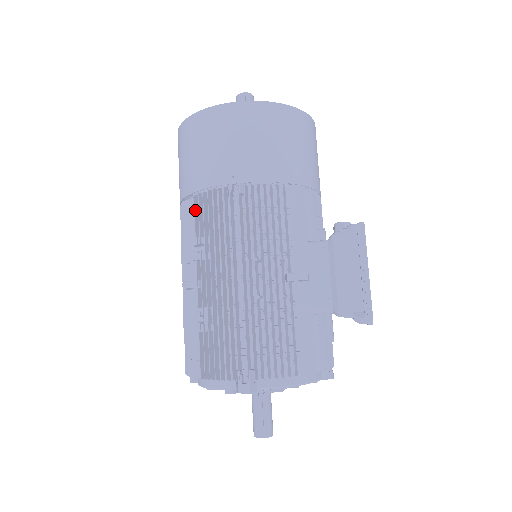
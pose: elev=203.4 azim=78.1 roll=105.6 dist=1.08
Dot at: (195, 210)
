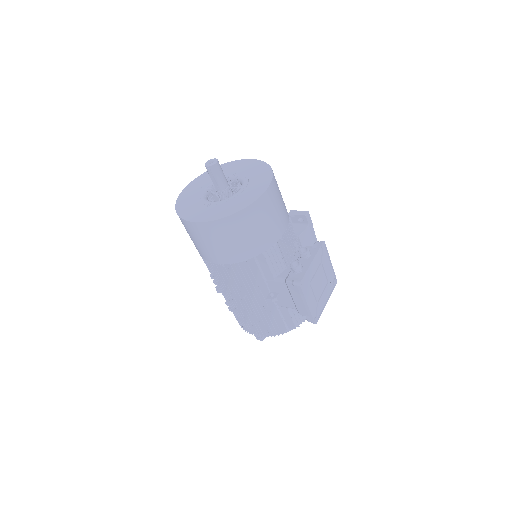
Dot at: occluded
